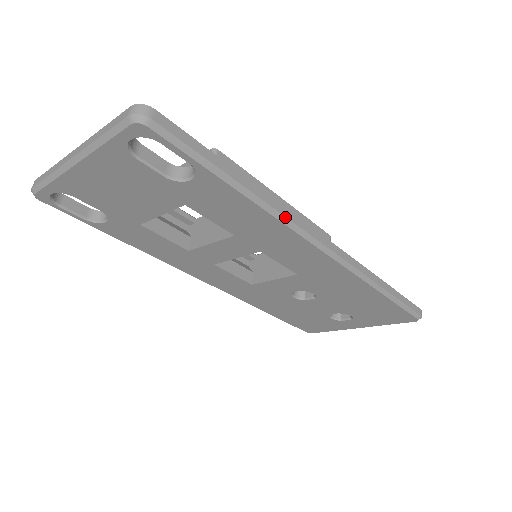
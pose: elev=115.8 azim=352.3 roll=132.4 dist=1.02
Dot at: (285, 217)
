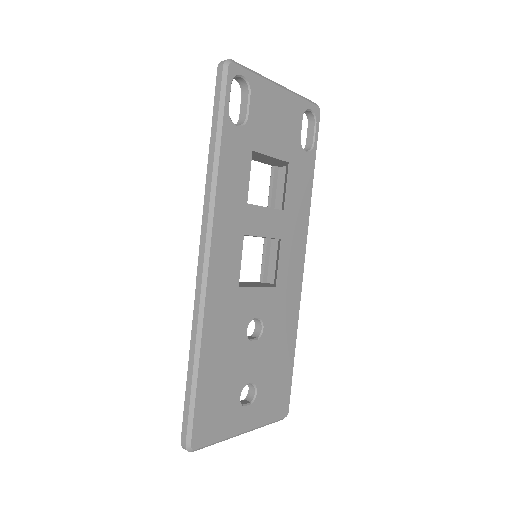
Dot at: (308, 218)
